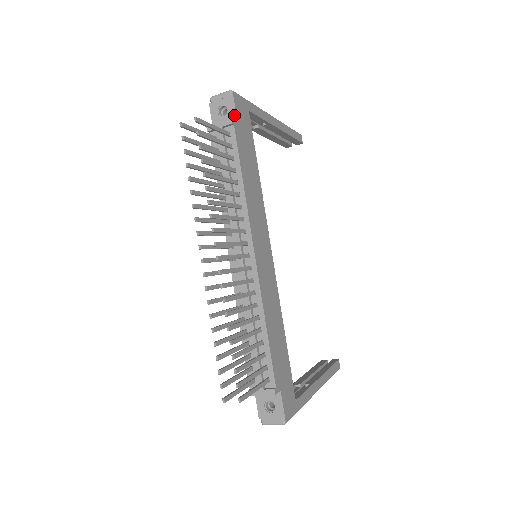
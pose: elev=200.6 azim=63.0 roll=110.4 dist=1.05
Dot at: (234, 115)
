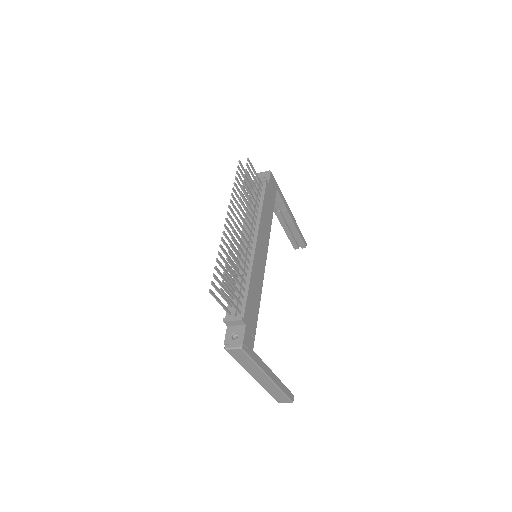
Dot at: (268, 180)
